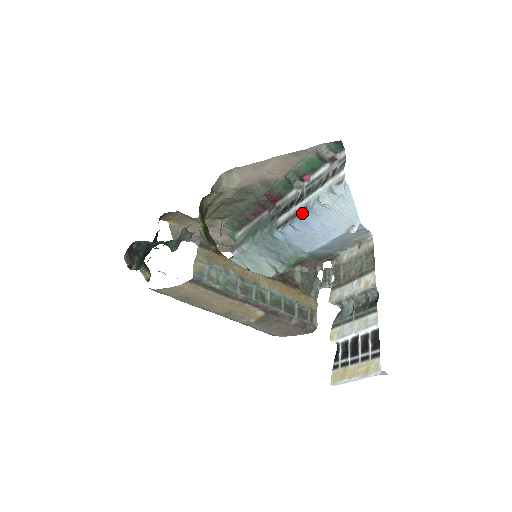
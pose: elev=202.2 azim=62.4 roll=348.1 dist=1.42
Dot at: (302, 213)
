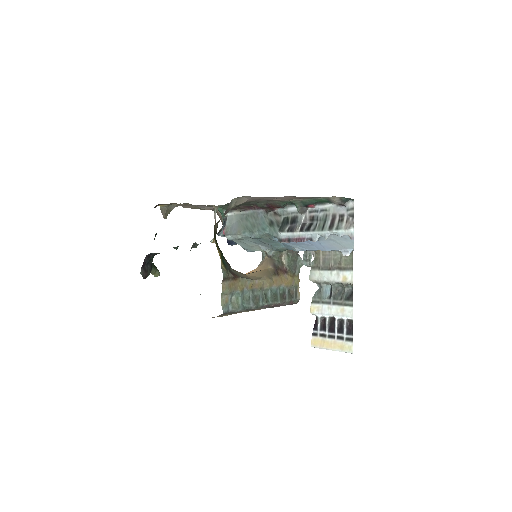
Dot at: occluded
